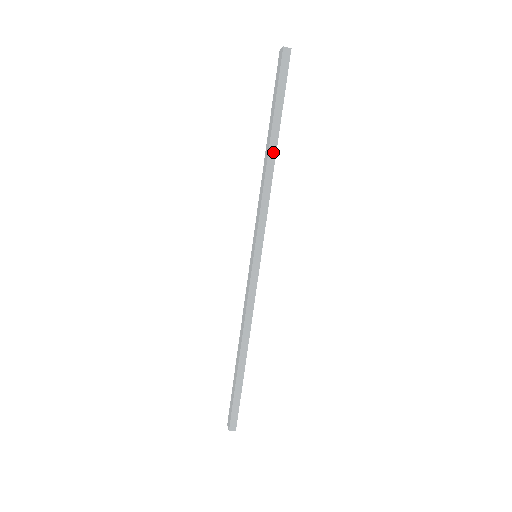
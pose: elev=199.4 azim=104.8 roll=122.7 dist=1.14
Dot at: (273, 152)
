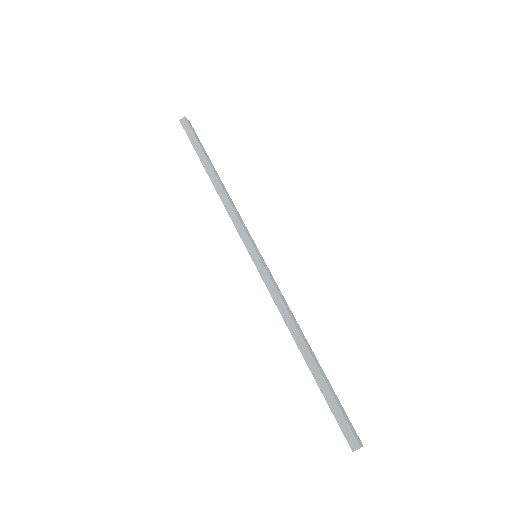
Dot at: (213, 177)
